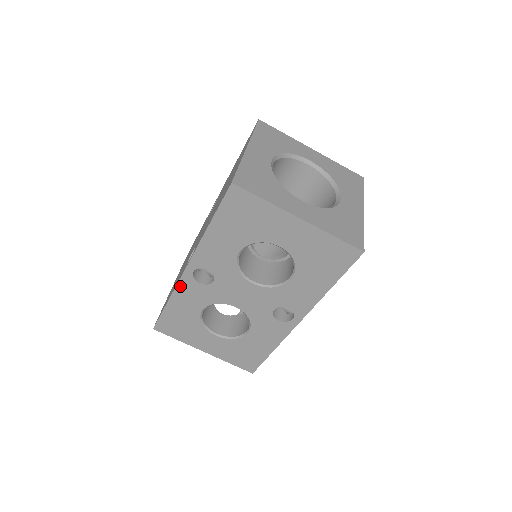
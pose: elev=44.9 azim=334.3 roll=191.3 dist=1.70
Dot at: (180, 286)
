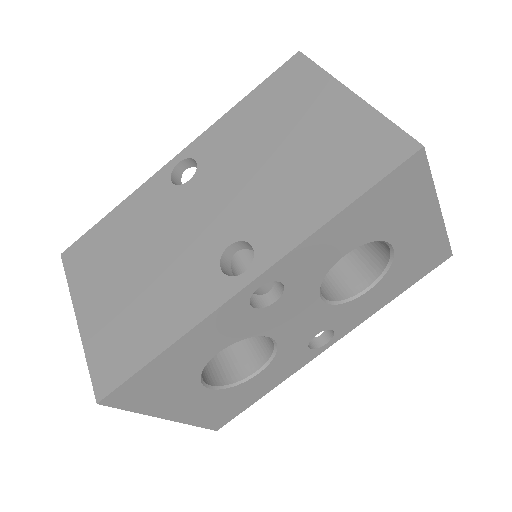
Dot at: (215, 315)
